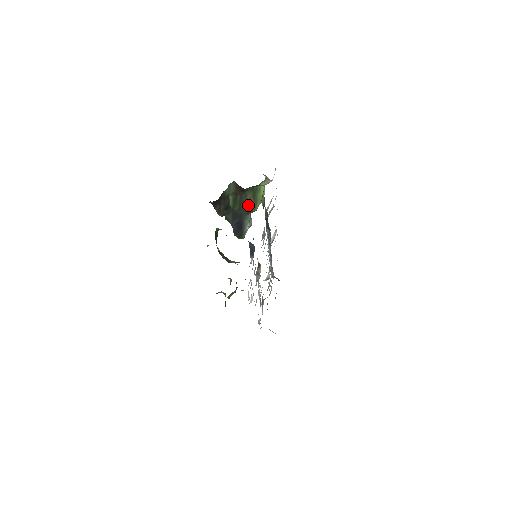
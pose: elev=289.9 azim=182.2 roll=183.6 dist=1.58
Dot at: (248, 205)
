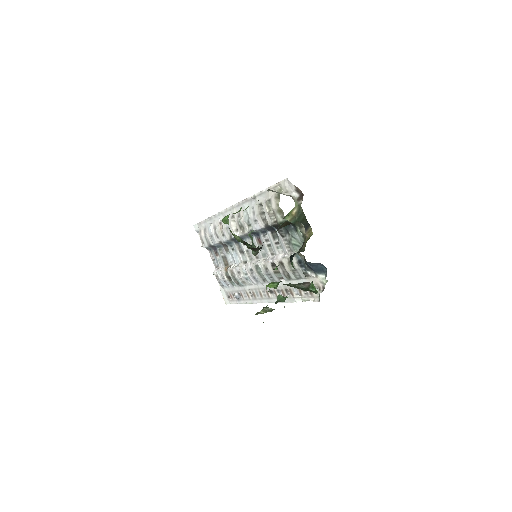
Dot at: occluded
